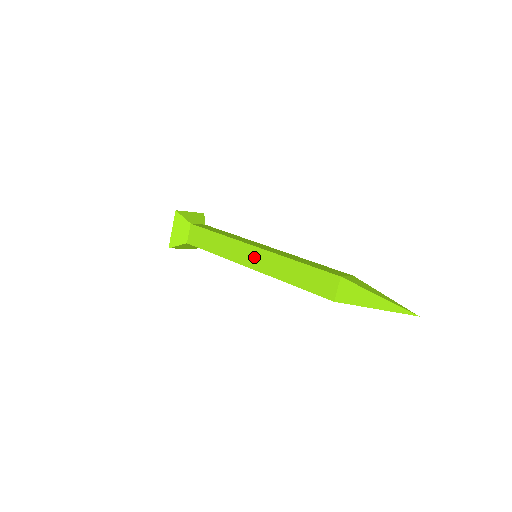
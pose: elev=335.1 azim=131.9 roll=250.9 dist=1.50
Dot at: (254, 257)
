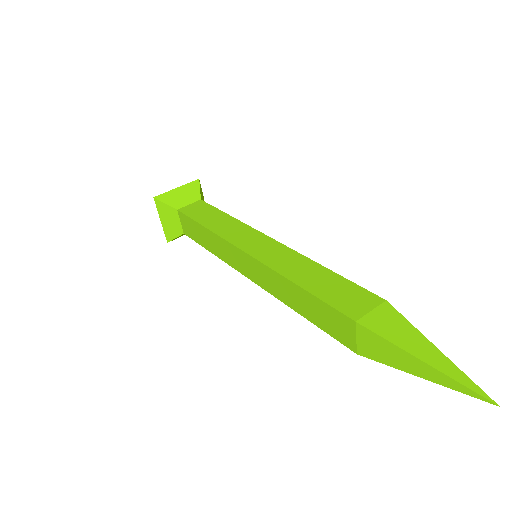
Dot at: (248, 266)
